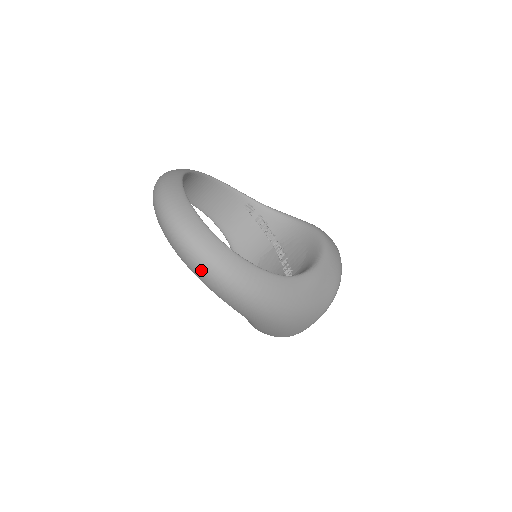
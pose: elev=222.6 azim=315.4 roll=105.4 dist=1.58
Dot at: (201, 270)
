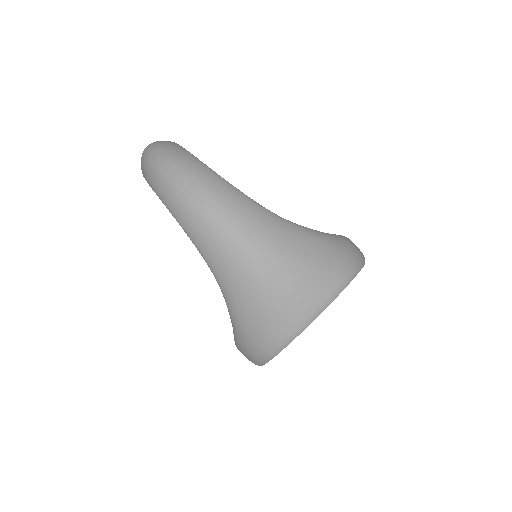
Dot at: (161, 176)
